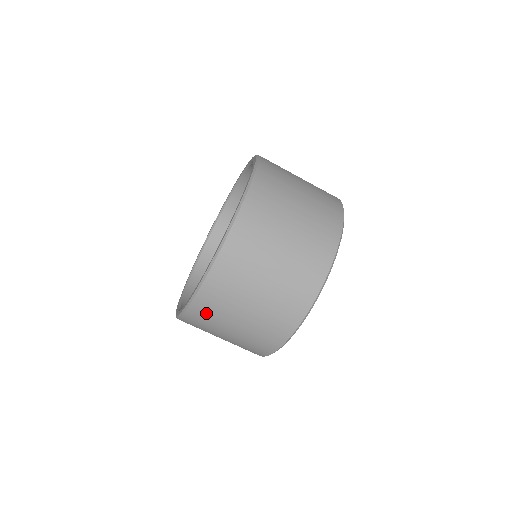
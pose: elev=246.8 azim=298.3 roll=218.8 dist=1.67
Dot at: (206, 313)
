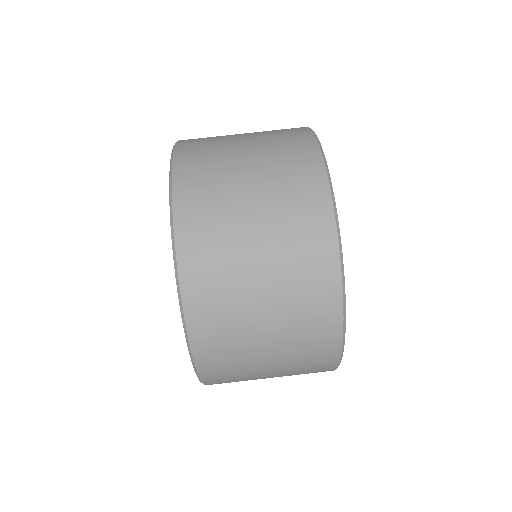
Dot at: (212, 311)
